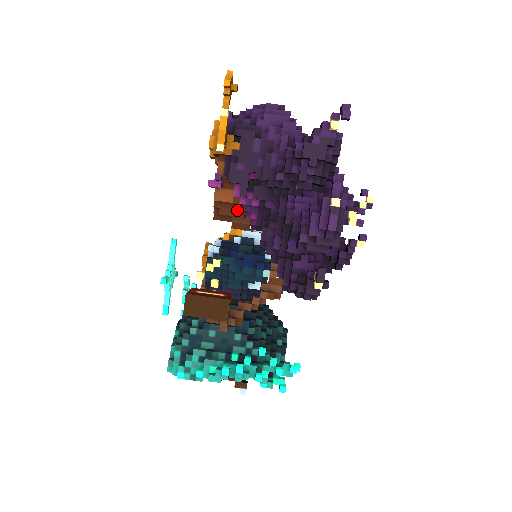
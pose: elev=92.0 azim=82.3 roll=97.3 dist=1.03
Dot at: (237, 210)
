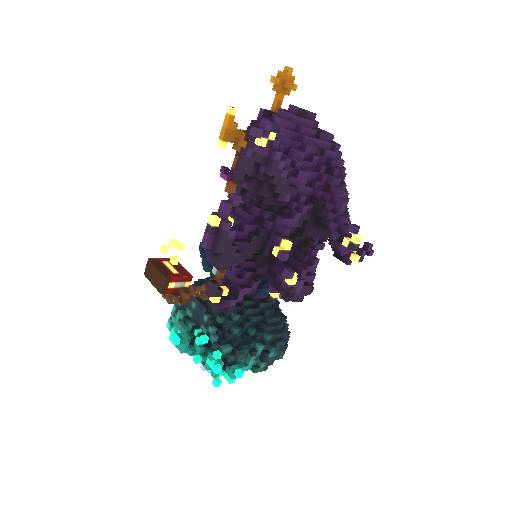
Dot at: occluded
